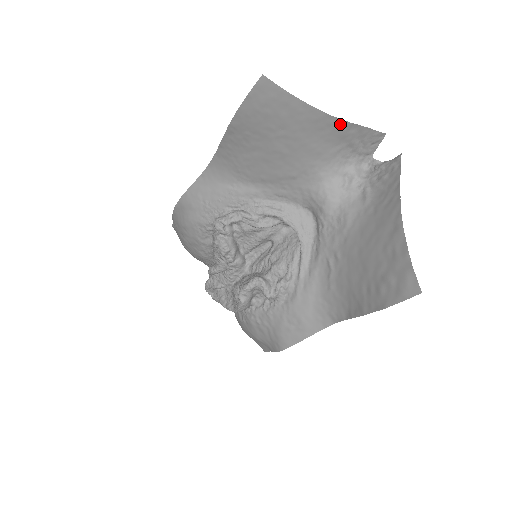
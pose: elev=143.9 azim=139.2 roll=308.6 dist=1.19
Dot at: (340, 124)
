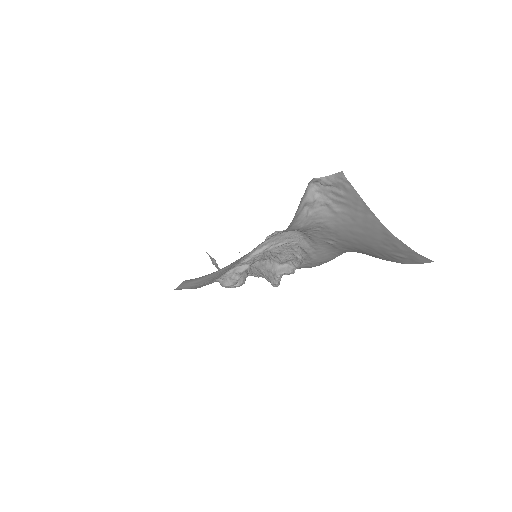
Dot at: occluded
